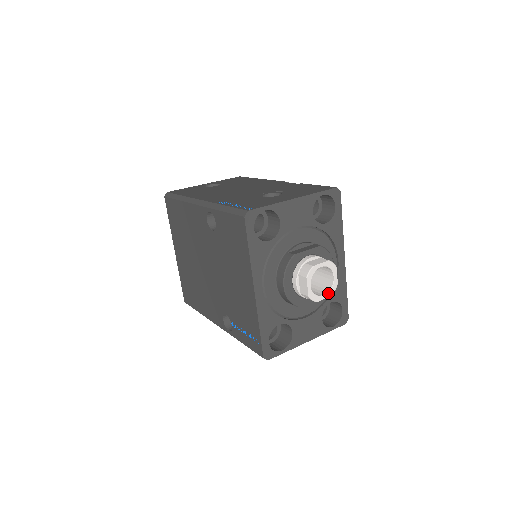
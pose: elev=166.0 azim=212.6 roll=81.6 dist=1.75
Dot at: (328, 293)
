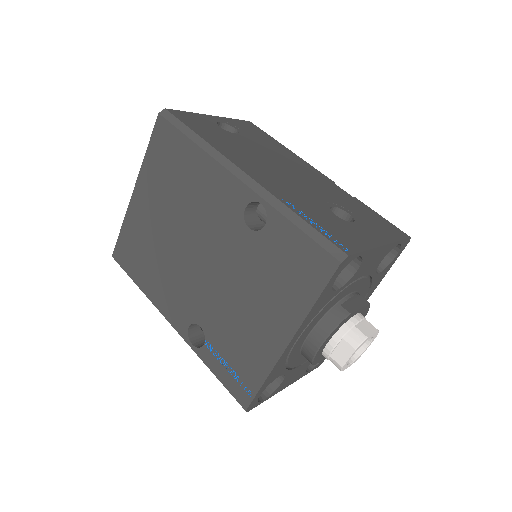
Dot at: (354, 361)
